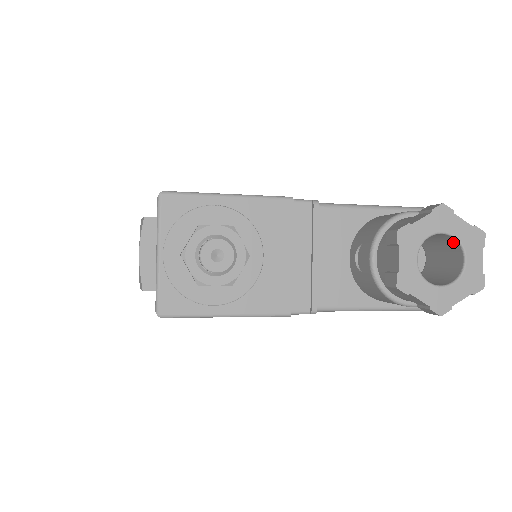
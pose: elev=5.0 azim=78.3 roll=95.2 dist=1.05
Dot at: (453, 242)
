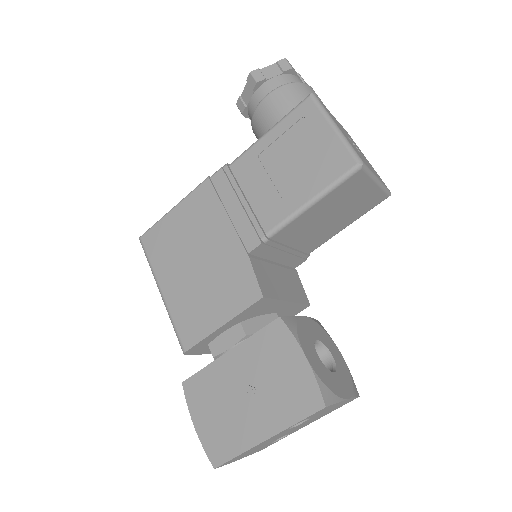
Dot at: occluded
